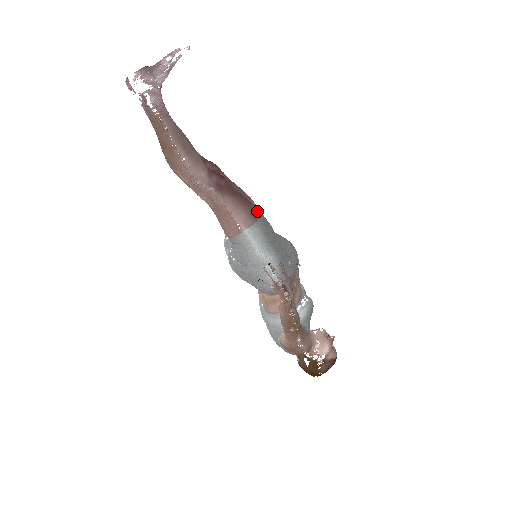
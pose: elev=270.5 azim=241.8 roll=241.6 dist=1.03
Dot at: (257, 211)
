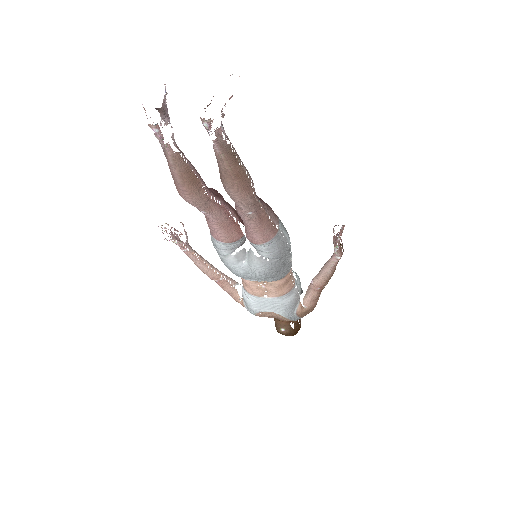
Dot at: occluded
